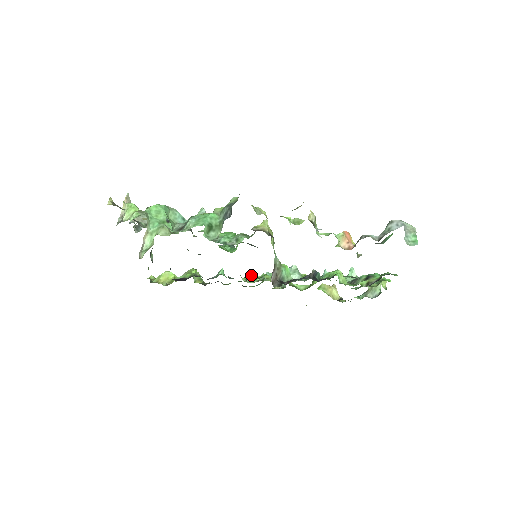
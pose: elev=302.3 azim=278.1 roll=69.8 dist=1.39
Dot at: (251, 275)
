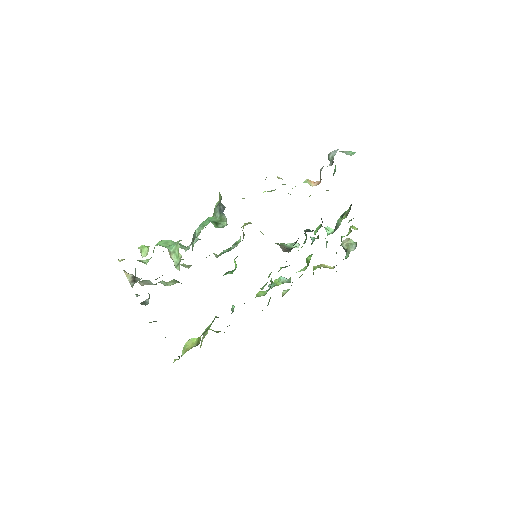
Dot at: (259, 293)
